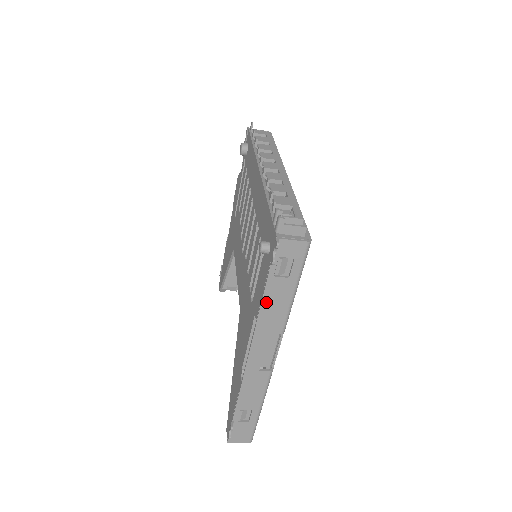
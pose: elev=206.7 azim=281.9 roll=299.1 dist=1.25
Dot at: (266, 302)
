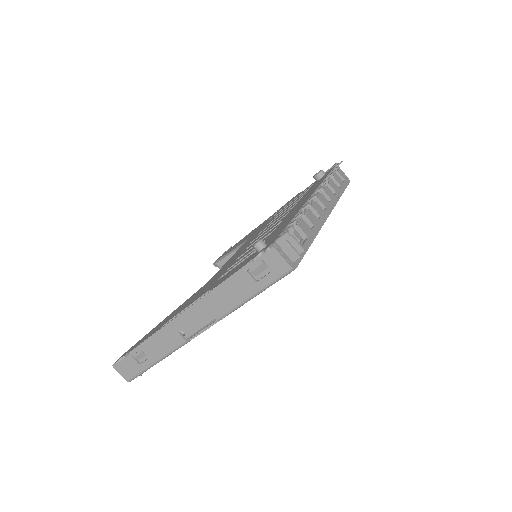
Dot at: (226, 285)
